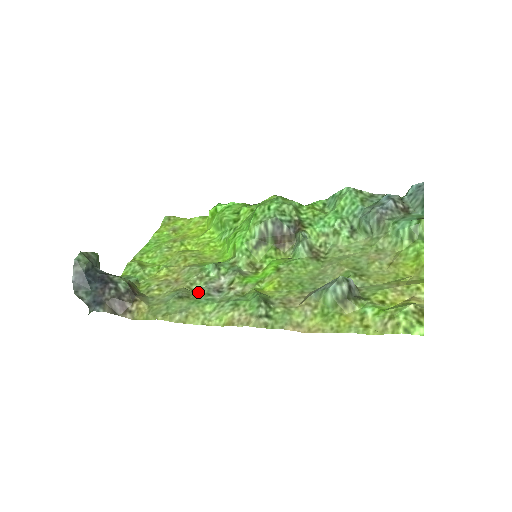
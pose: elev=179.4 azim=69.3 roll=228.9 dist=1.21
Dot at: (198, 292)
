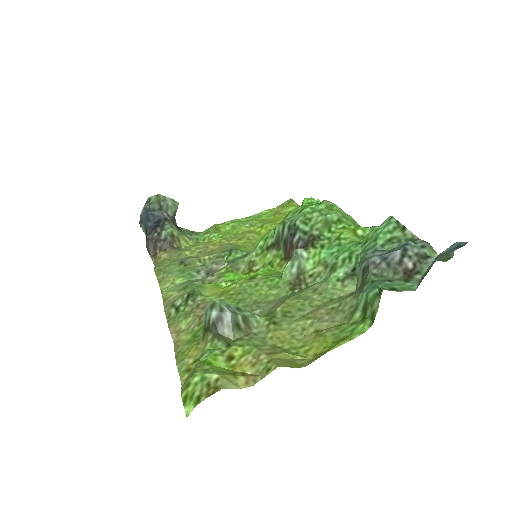
Dot at: (198, 266)
